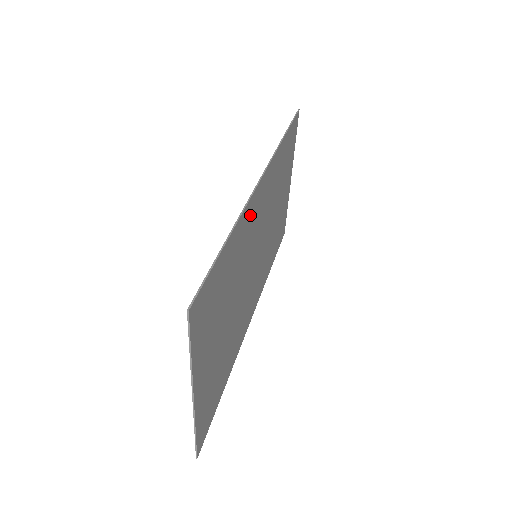
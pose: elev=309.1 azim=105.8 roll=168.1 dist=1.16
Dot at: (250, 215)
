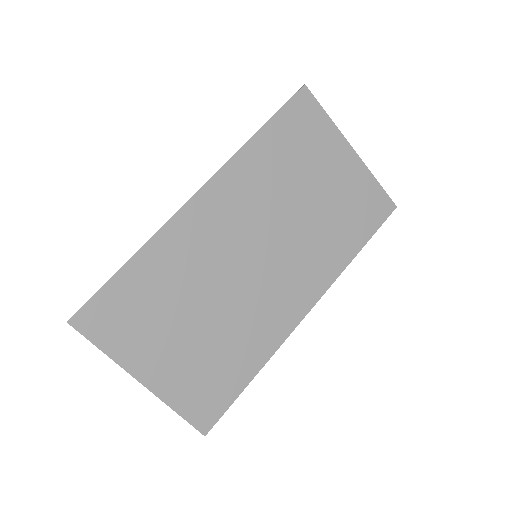
Dot at: (185, 231)
